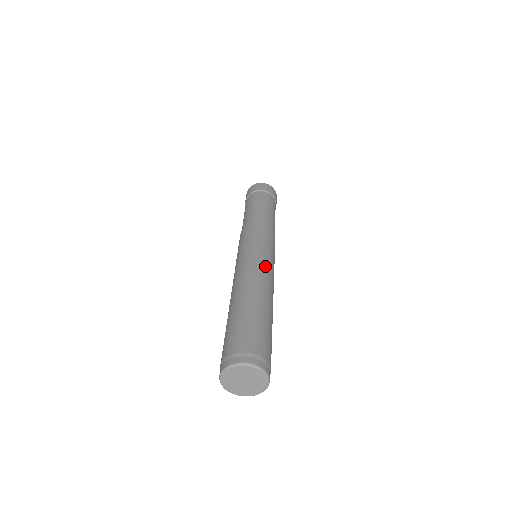
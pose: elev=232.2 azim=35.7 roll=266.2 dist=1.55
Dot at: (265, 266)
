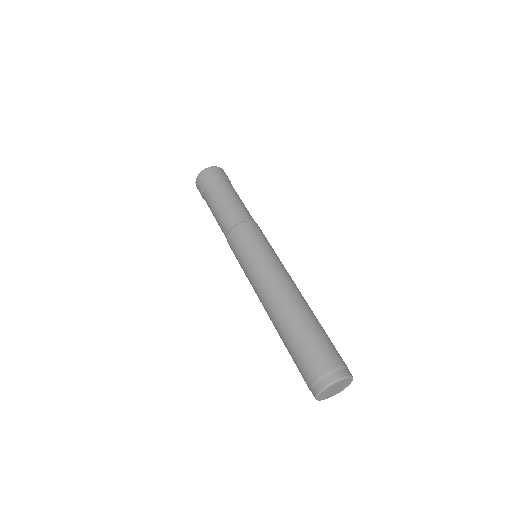
Dot at: (272, 273)
